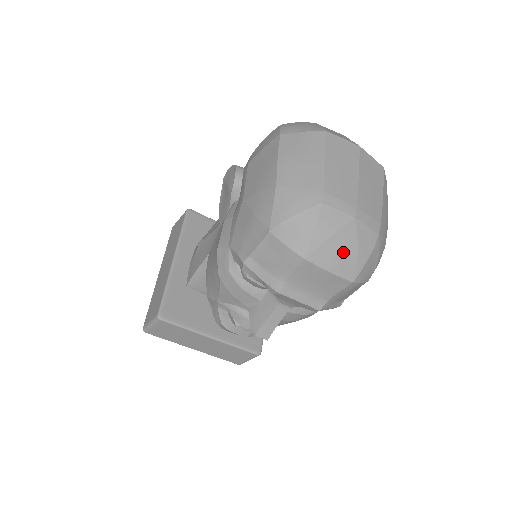
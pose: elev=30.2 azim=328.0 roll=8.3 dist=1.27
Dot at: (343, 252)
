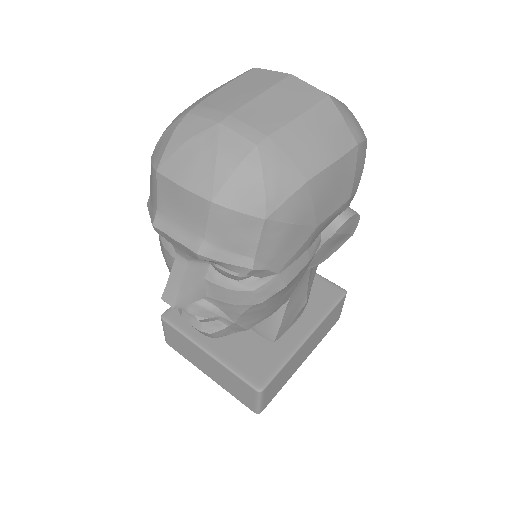
Dot at: (197, 161)
